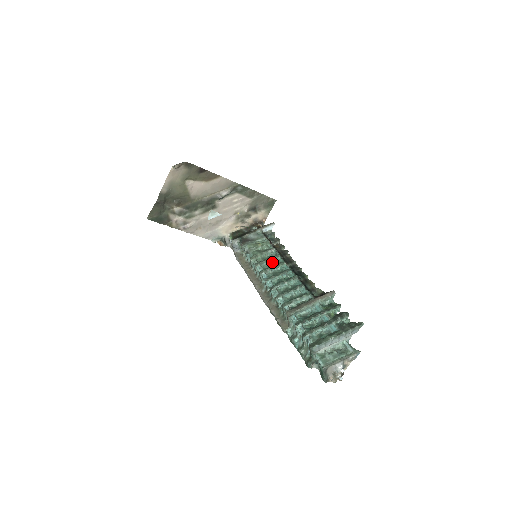
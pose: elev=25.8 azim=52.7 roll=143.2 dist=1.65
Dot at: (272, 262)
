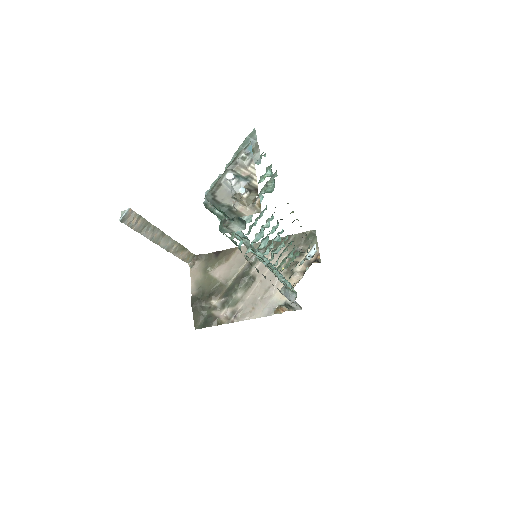
Dot at: occluded
